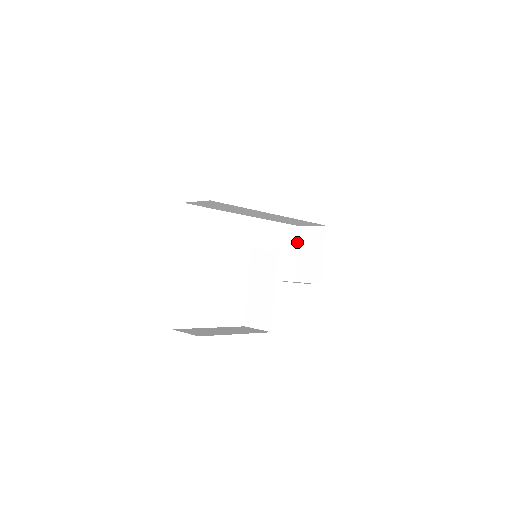
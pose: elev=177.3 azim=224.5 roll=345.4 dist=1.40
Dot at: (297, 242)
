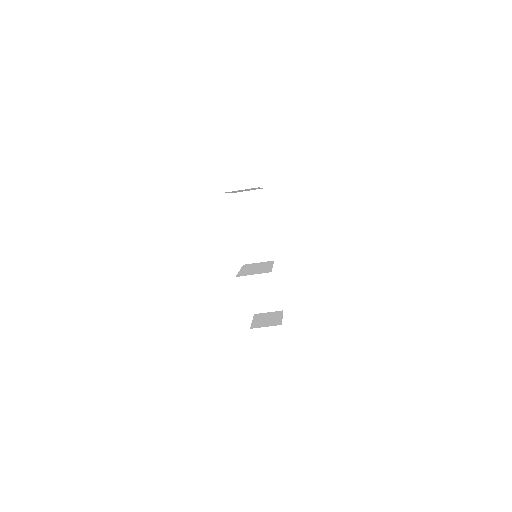
Dot at: (253, 318)
